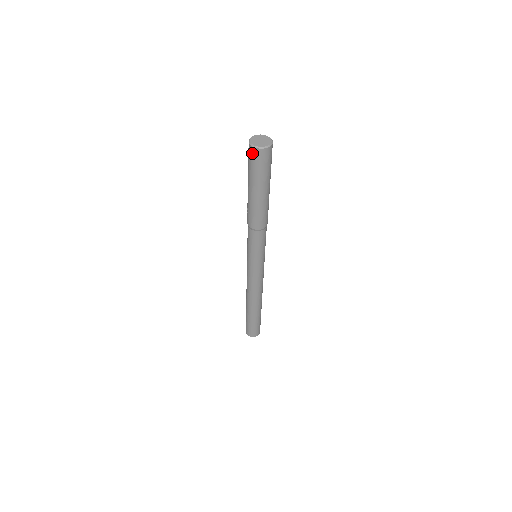
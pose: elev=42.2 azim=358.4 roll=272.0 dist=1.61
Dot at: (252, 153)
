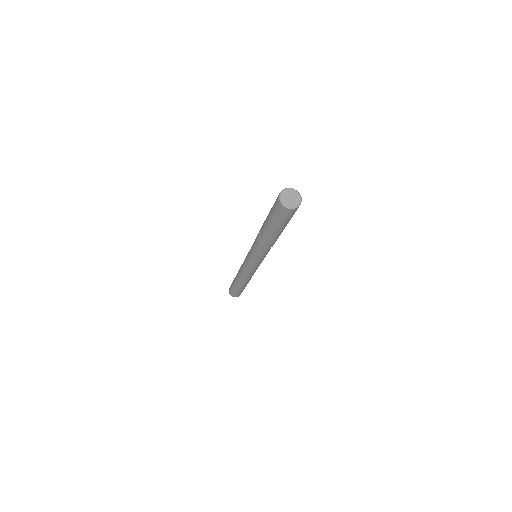
Dot at: (283, 210)
